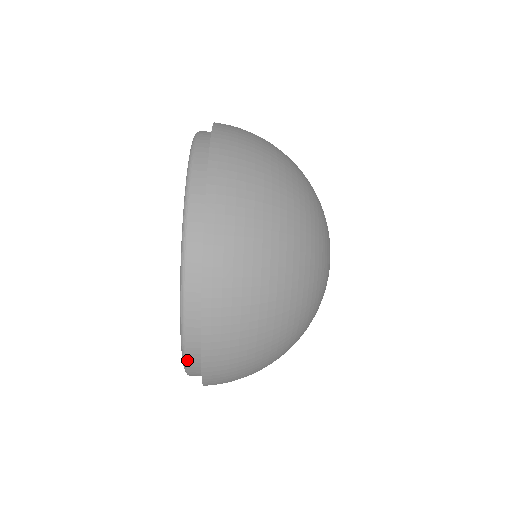
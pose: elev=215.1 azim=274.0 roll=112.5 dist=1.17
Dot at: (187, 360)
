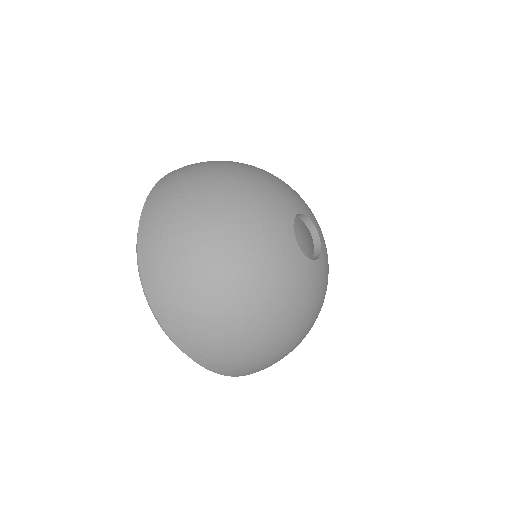
Dot at: occluded
